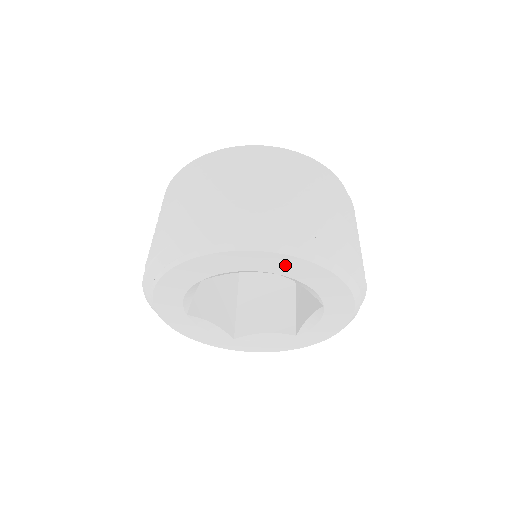
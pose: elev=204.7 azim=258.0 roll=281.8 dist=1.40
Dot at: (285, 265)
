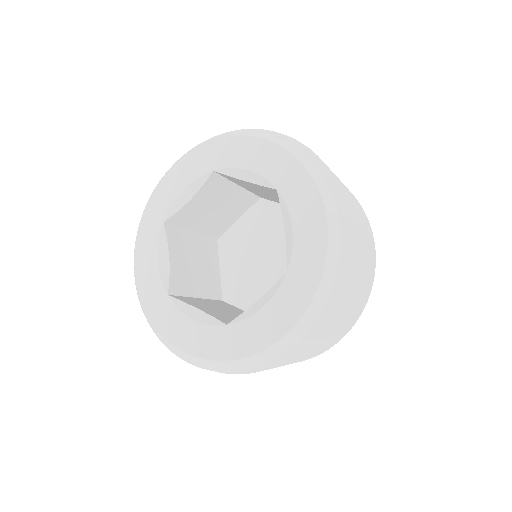
Dot at: (213, 155)
